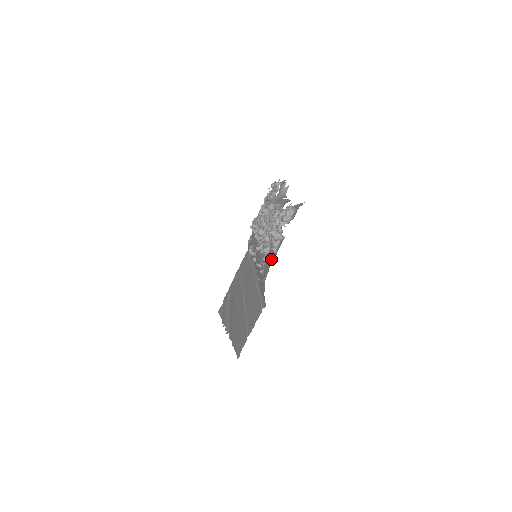
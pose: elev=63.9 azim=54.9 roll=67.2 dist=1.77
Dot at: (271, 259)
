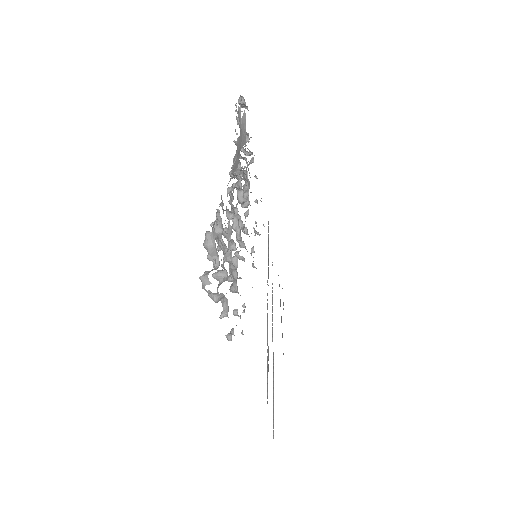
Dot at: (228, 336)
